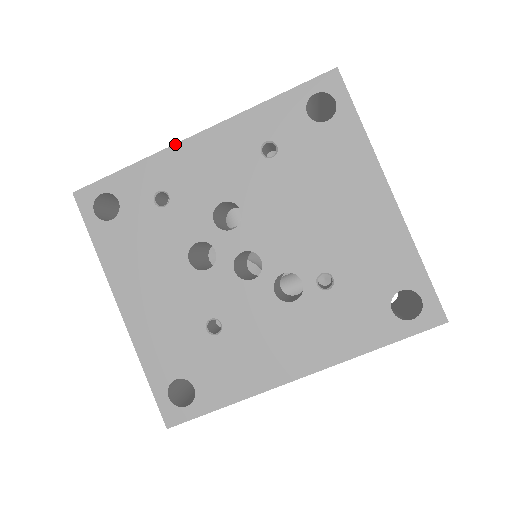
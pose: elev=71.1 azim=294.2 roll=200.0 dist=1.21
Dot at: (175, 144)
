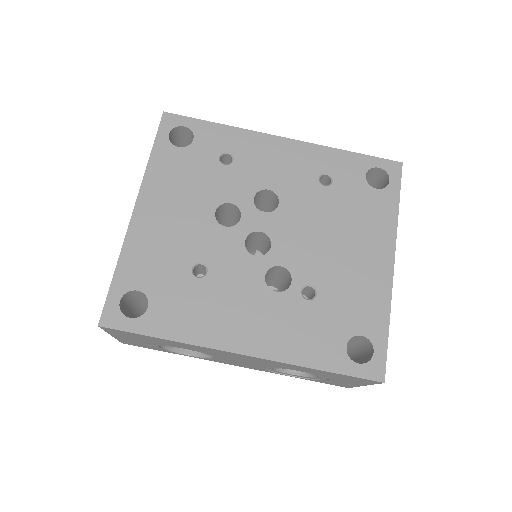
Dot at: (262, 133)
